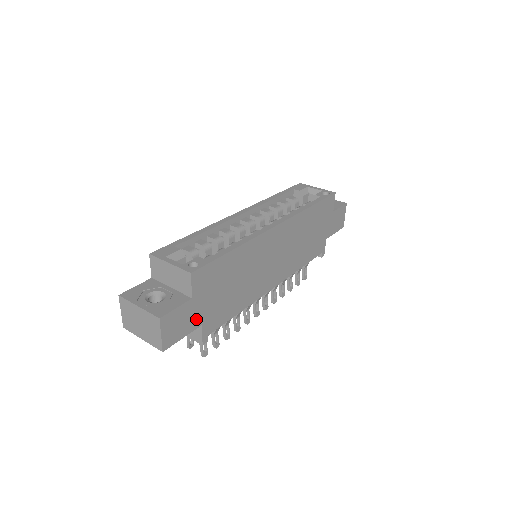
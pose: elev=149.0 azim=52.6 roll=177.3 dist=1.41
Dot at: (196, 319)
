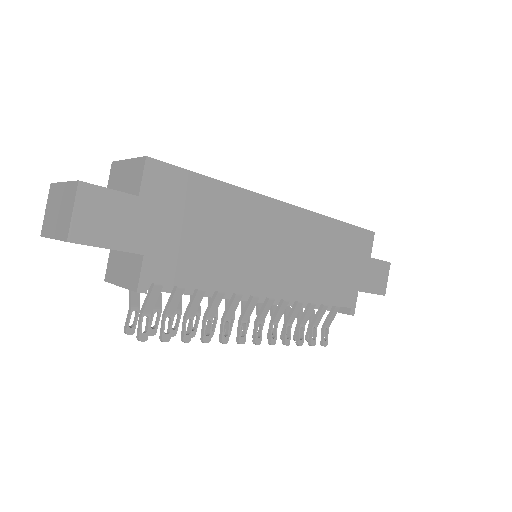
Dot at: (137, 237)
